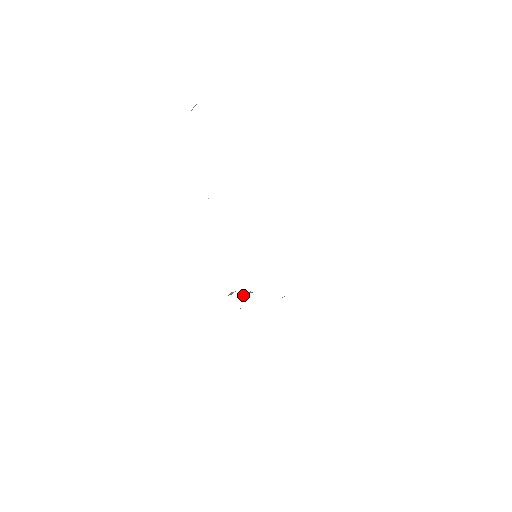
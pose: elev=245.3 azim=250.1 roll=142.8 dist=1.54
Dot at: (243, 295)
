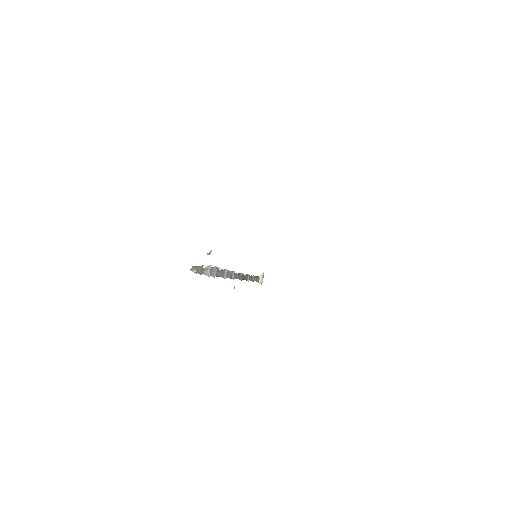
Dot at: occluded
